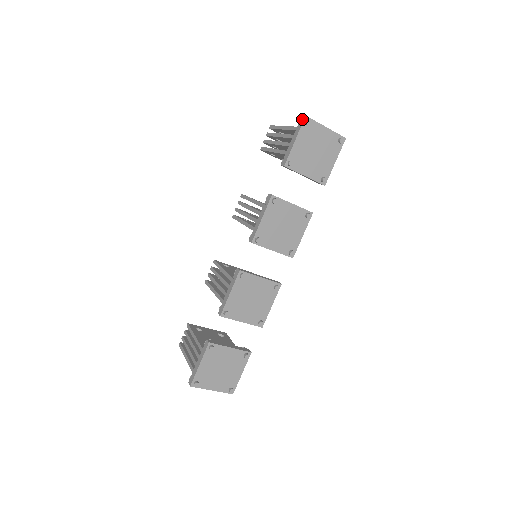
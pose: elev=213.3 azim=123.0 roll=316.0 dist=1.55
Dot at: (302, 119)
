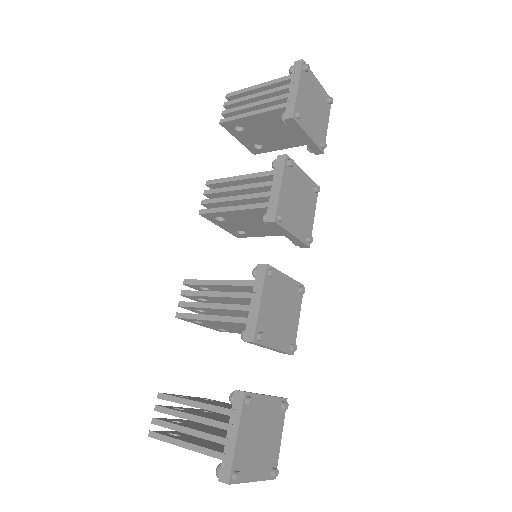
Dot at: (298, 64)
